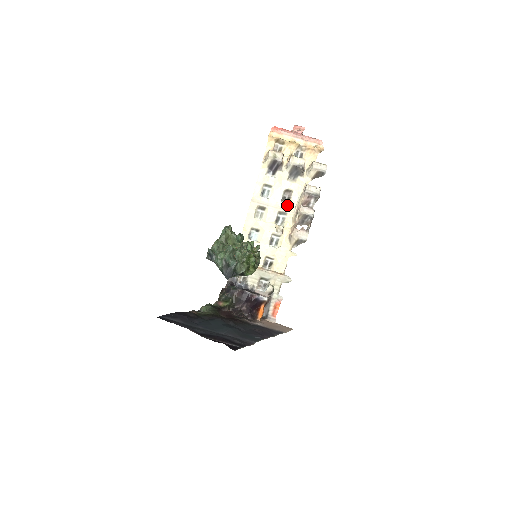
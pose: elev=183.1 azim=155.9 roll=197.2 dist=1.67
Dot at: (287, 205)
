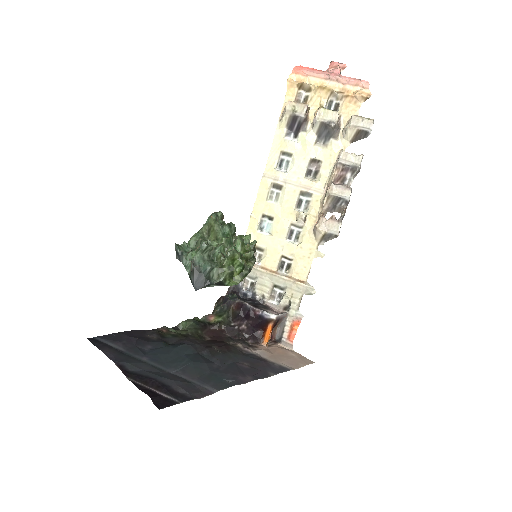
Dot at: (313, 182)
